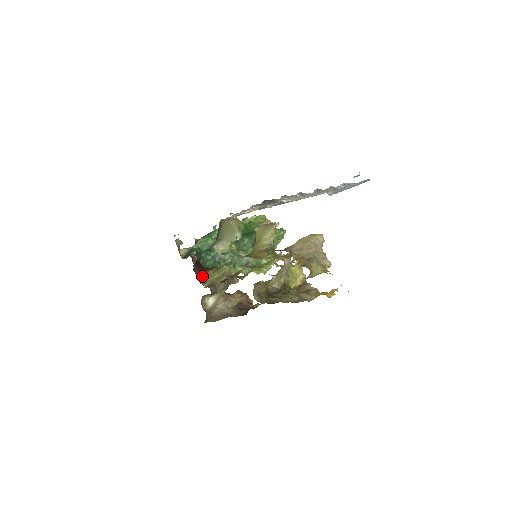
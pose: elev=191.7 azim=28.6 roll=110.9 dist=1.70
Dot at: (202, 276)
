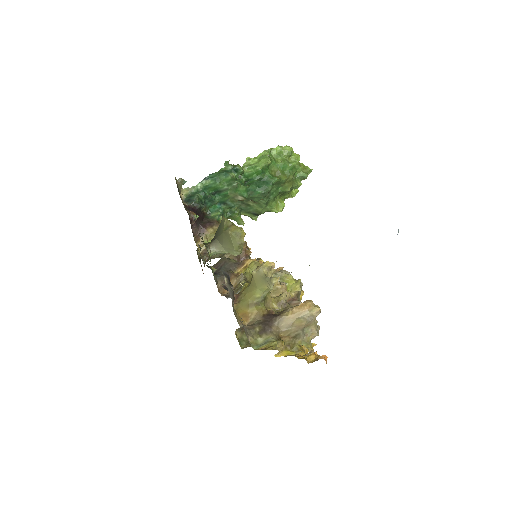
Dot at: (200, 235)
